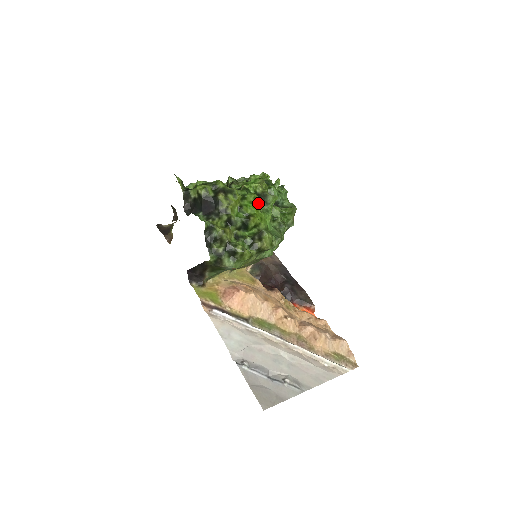
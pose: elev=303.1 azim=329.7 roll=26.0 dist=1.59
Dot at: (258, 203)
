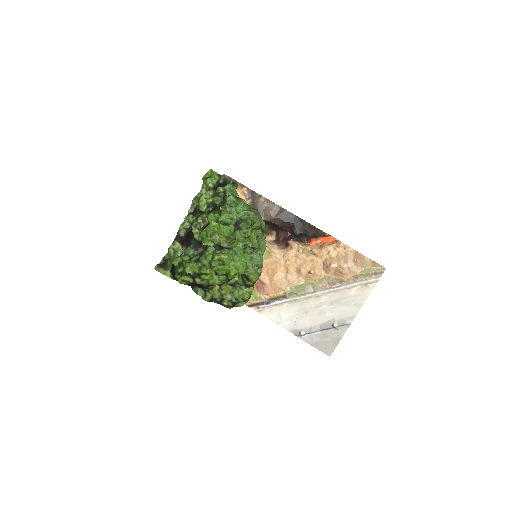
Dot at: (224, 261)
